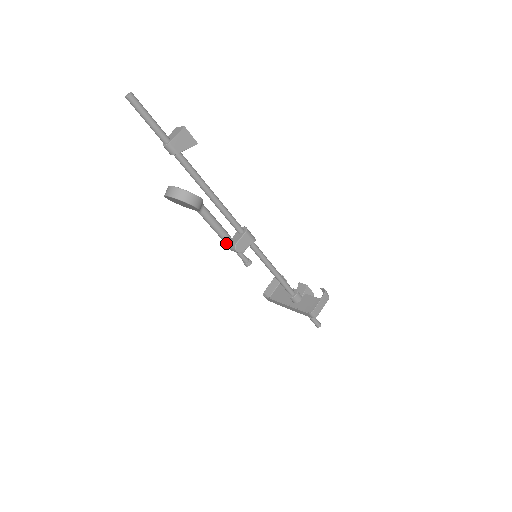
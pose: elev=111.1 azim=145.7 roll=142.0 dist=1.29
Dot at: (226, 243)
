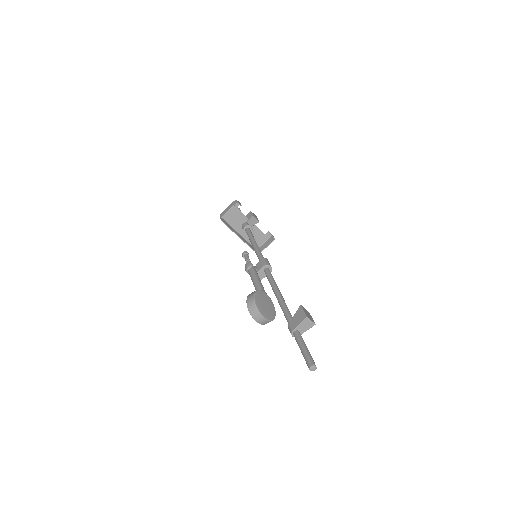
Dot at: occluded
